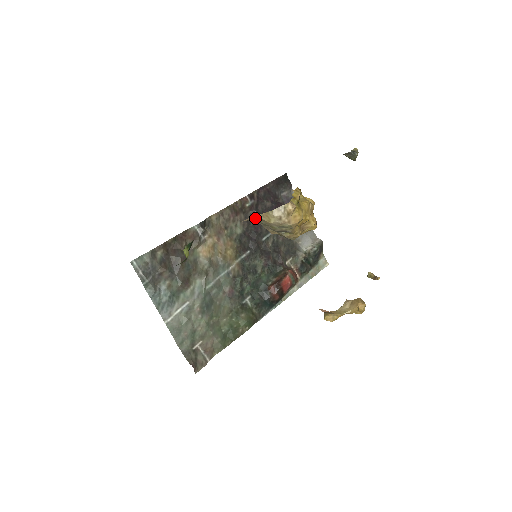
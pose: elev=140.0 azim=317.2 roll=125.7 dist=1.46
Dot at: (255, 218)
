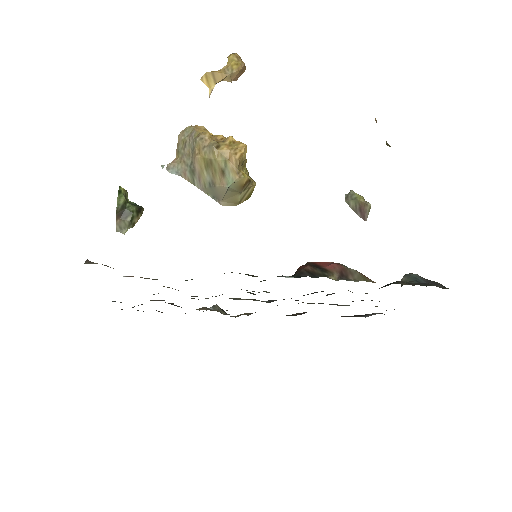
Dot at: (178, 157)
